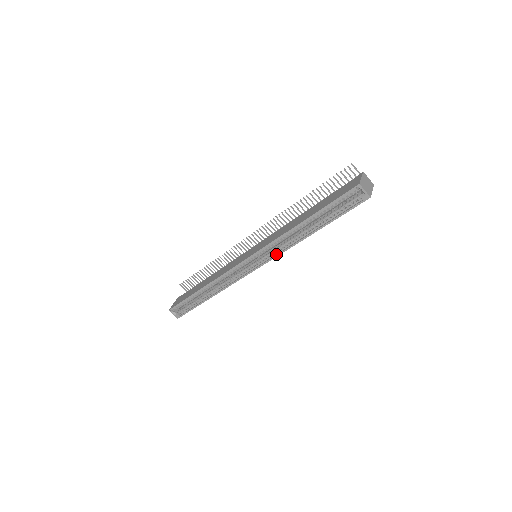
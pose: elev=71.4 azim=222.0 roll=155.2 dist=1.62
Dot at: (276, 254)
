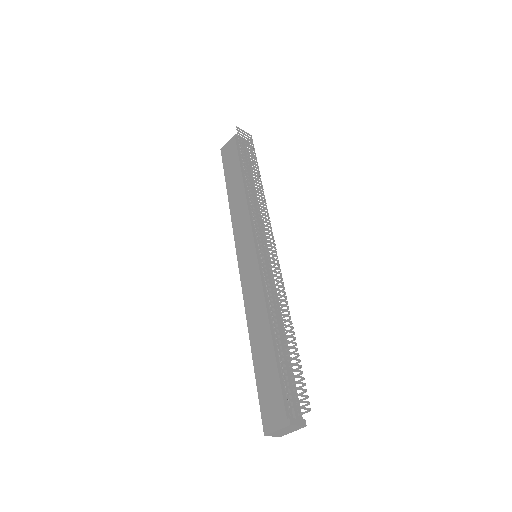
Dot at: occluded
